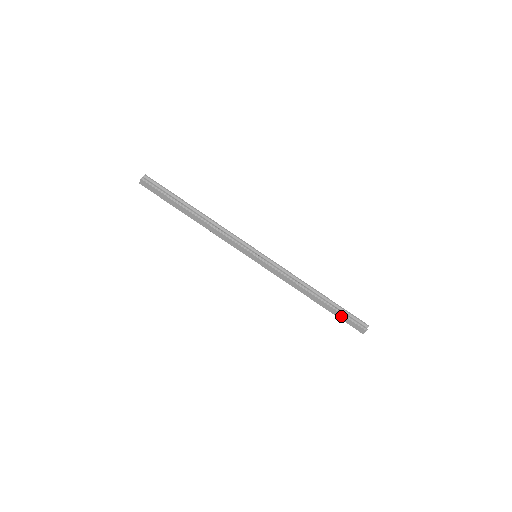
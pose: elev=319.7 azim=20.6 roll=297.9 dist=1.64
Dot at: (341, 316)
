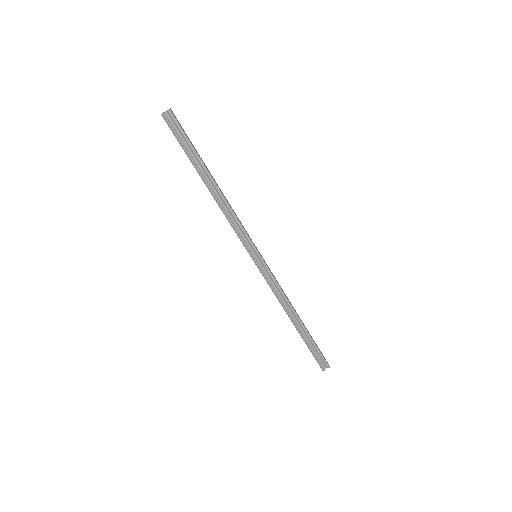
Dot at: (308, 347)
